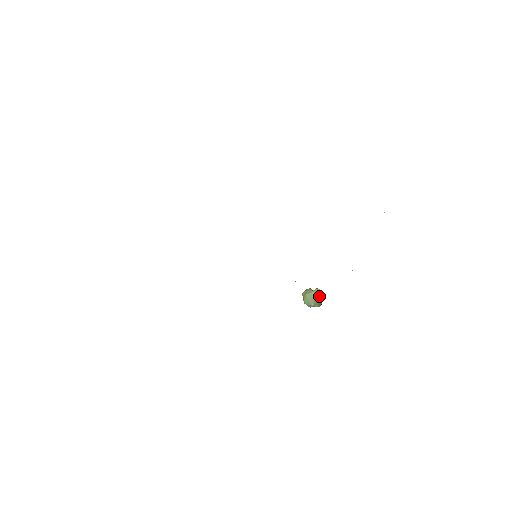
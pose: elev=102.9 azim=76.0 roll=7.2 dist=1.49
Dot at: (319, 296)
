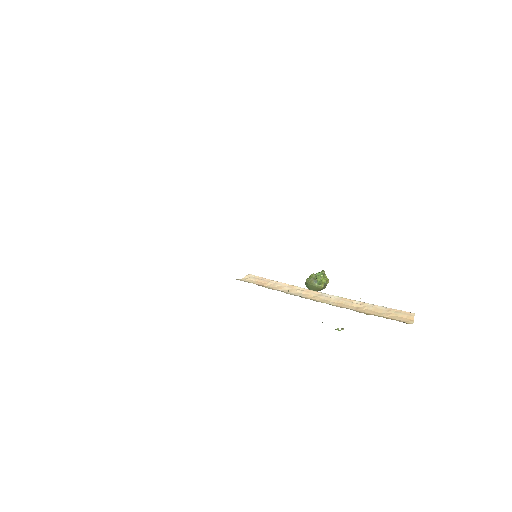
Dot at: (321, 289)
